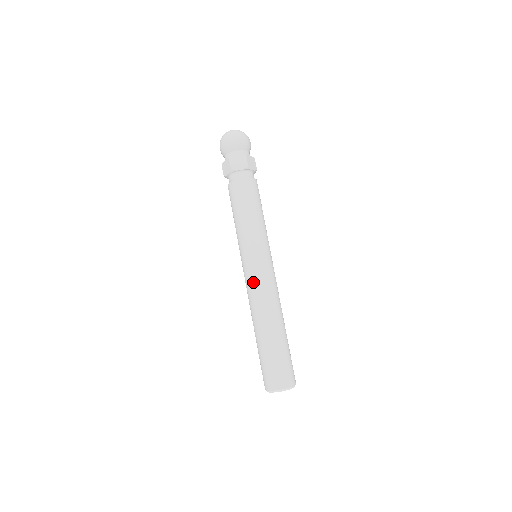
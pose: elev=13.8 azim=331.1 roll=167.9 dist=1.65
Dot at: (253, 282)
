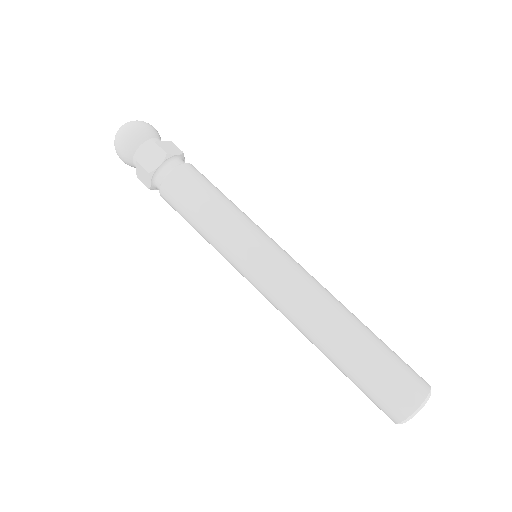
Dot at: occluded
